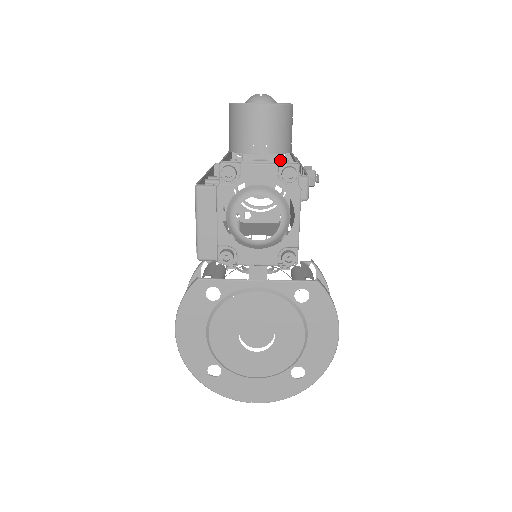
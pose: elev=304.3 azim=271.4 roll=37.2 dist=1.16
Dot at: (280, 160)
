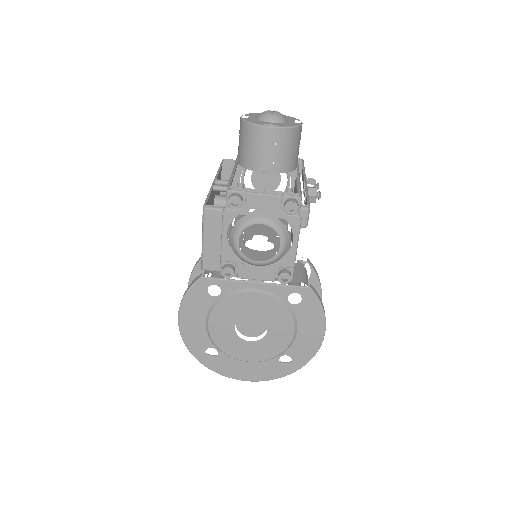
Dot at: occluded
